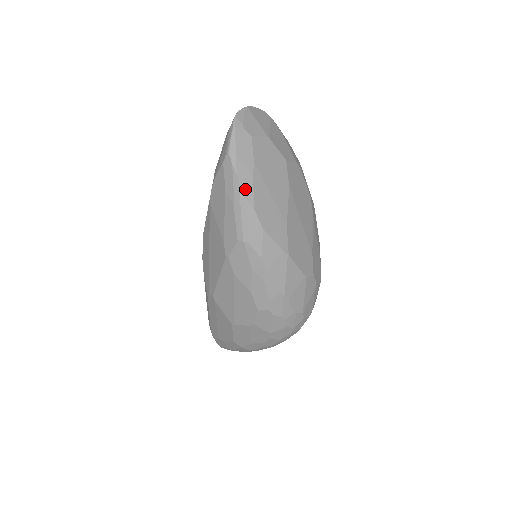
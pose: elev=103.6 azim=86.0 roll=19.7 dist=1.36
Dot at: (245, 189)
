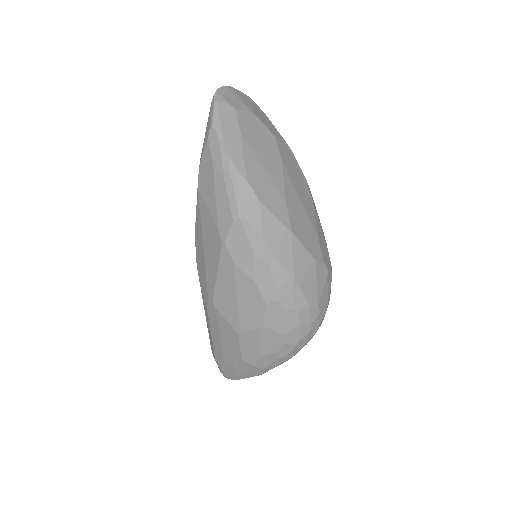
Dot at: (235, 160)
